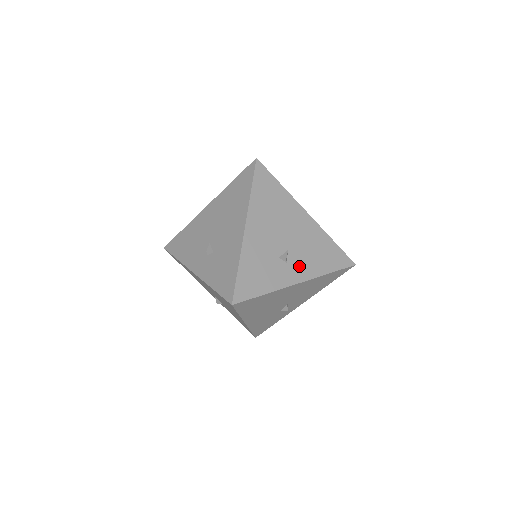
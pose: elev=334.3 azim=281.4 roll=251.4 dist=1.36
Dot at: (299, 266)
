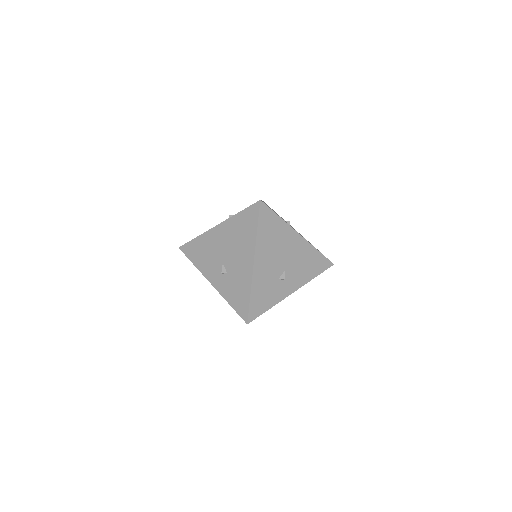
Dot at: (293, 280)
